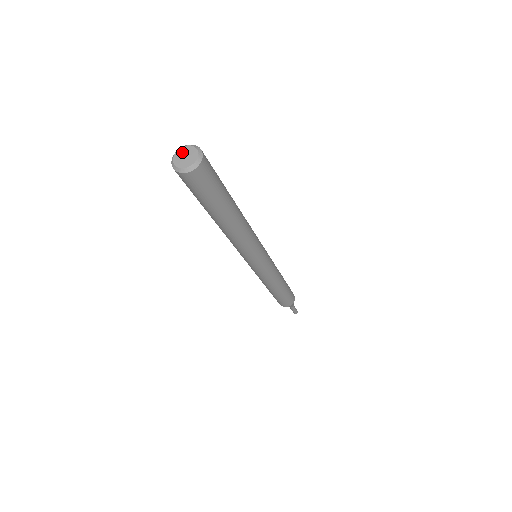
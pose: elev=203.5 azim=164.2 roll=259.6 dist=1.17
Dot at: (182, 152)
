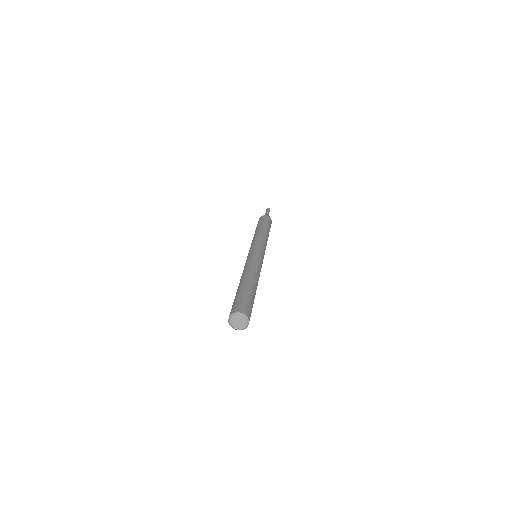
Dot at: (237, 319)
